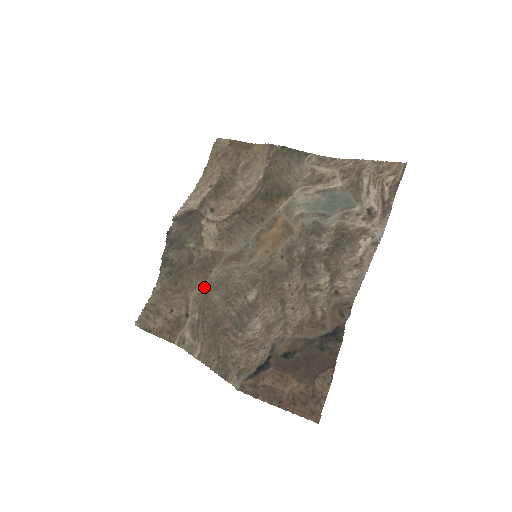
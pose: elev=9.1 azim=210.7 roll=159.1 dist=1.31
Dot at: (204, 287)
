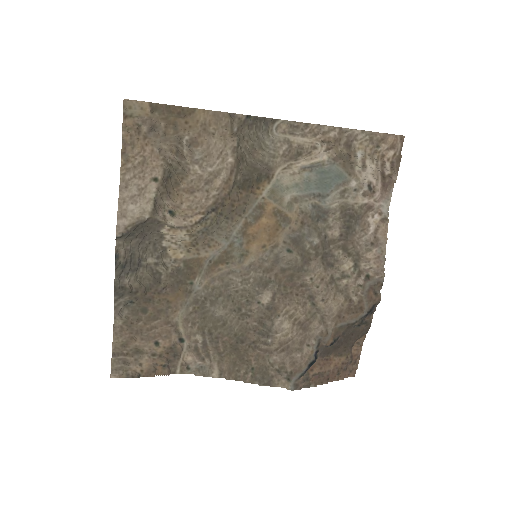
Dot at: (192, 304)
